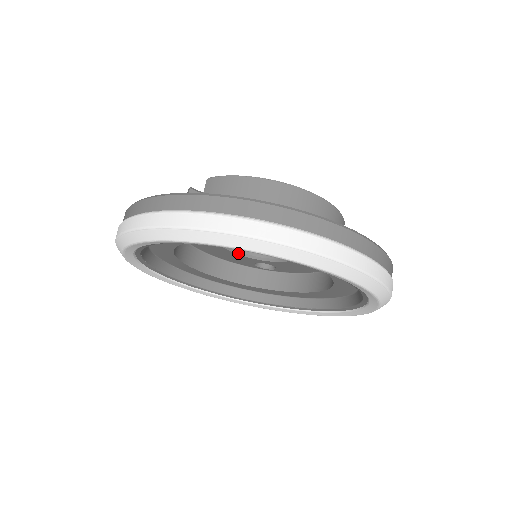
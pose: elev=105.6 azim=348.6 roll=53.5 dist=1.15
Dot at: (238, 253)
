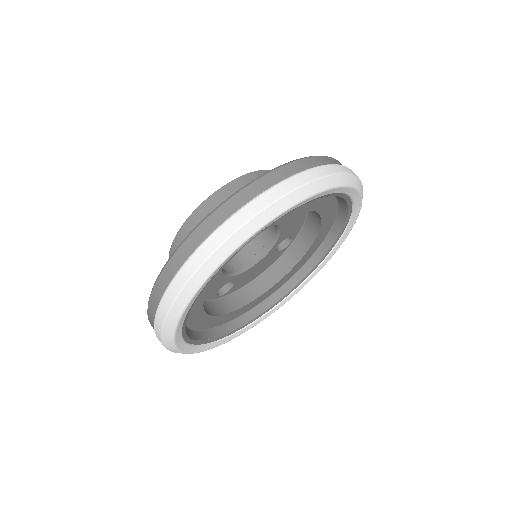
Dot at: (256, 263)
